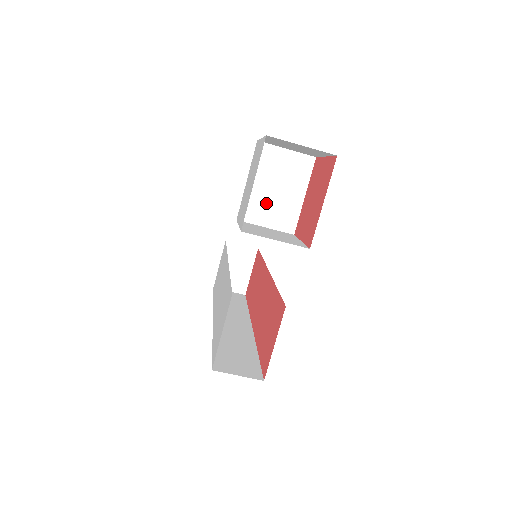
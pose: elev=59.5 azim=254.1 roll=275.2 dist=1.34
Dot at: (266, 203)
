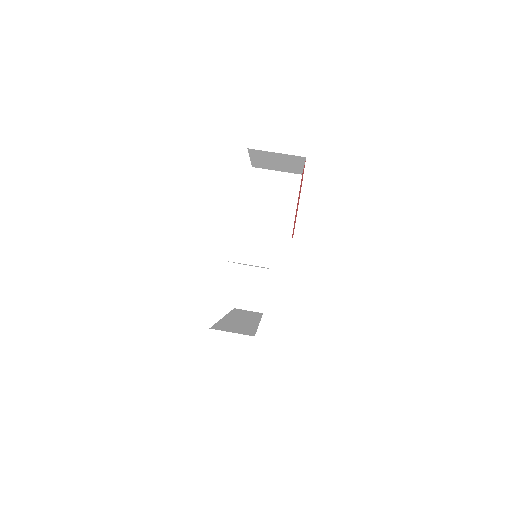
Dot at: (264, 216)
